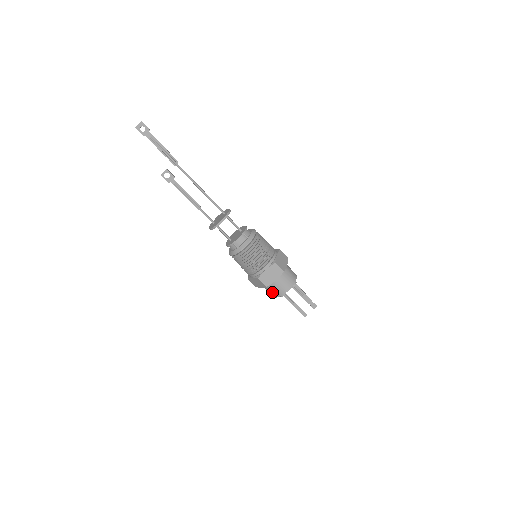
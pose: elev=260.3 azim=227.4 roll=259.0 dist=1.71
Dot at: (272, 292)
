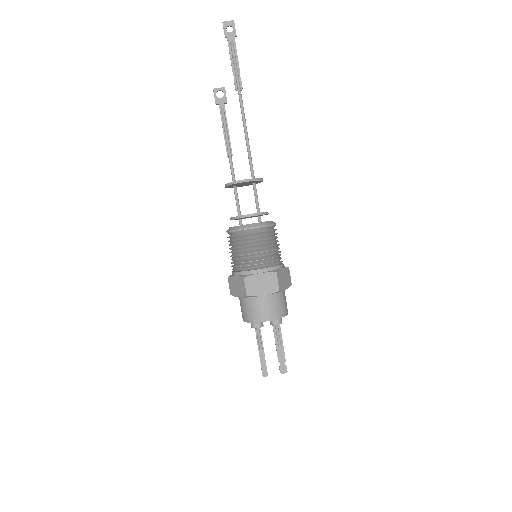
Dot at: (247, 311)
